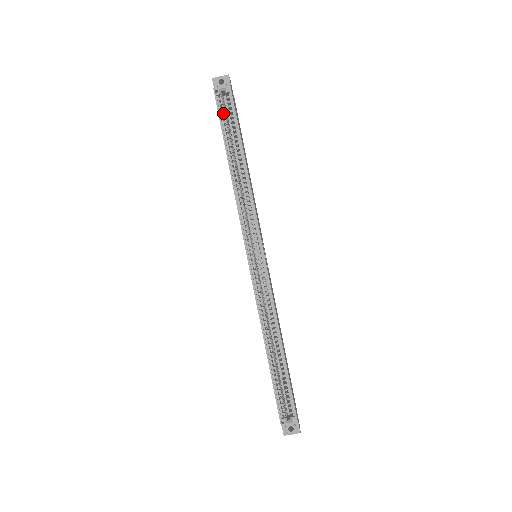
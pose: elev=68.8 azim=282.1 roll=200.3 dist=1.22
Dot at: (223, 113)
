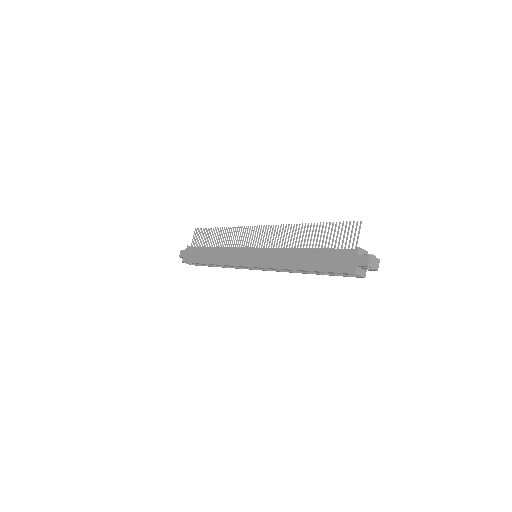
Dot at: (339, 272)
